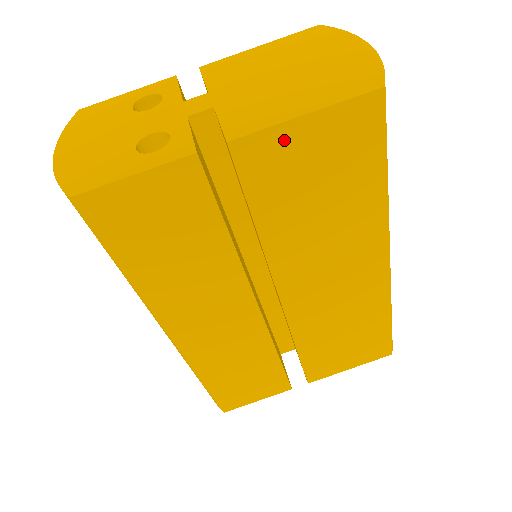
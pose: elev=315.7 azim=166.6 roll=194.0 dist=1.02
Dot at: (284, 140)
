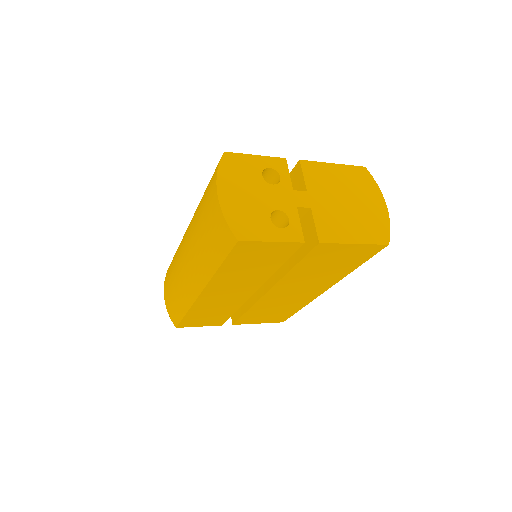
Dot at: (339, 248)
